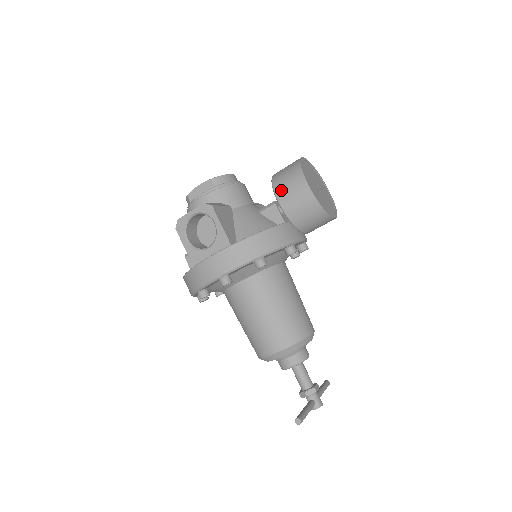
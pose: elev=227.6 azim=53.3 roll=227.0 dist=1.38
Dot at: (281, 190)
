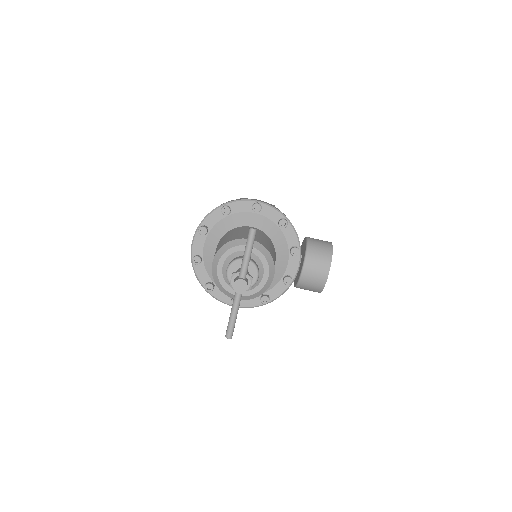
Dot at: occluded
